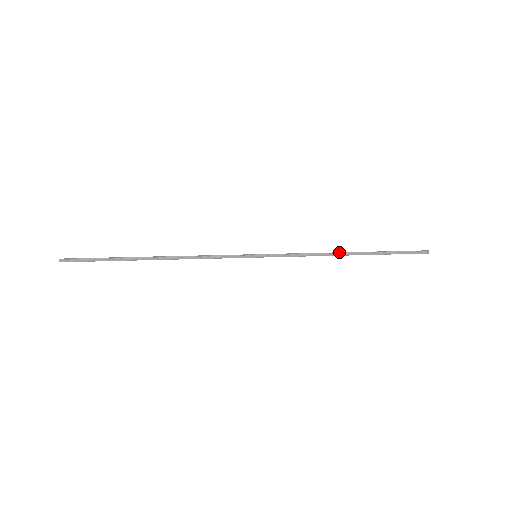
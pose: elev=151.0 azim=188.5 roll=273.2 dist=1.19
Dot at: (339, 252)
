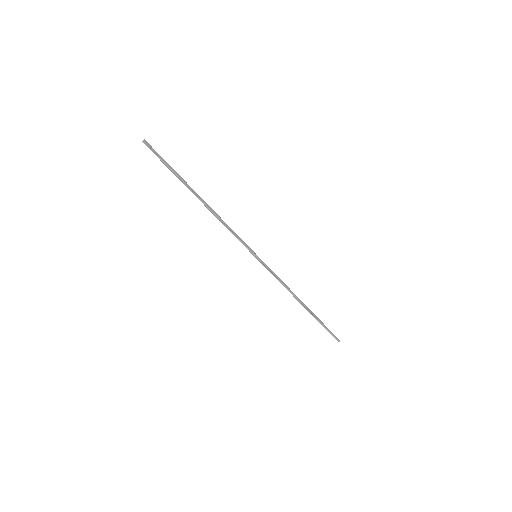
Dot at: (297, 298)
